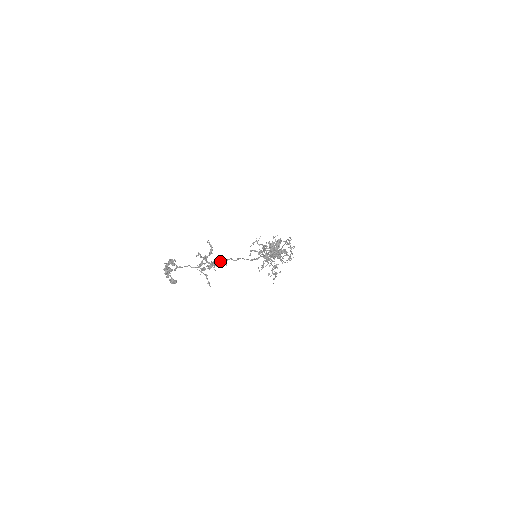
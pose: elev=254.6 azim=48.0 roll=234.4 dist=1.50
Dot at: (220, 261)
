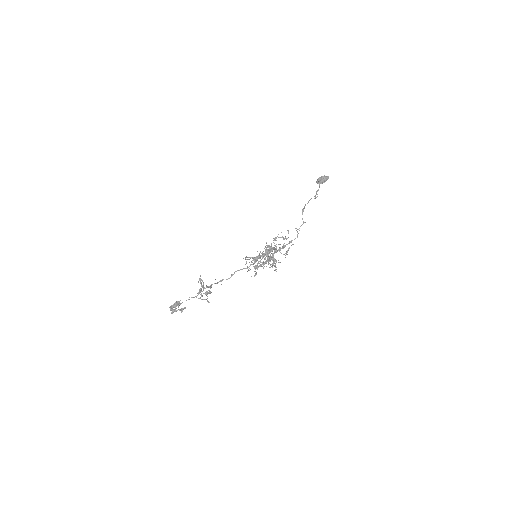
Dot at: (216, 283)
